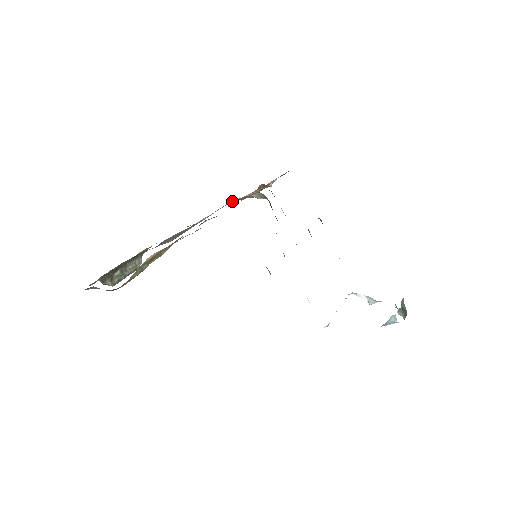
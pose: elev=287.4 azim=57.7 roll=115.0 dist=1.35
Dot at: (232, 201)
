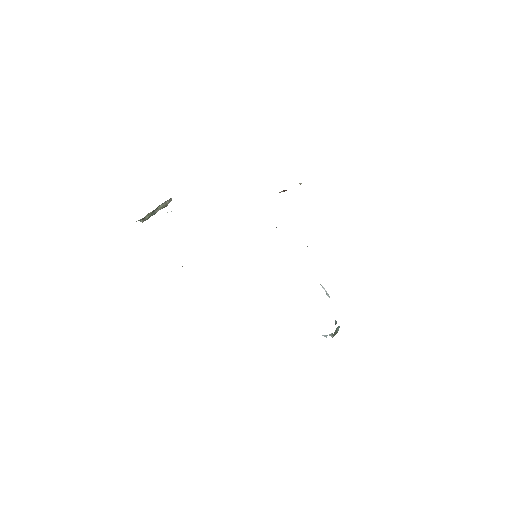
Dot at: occluded
